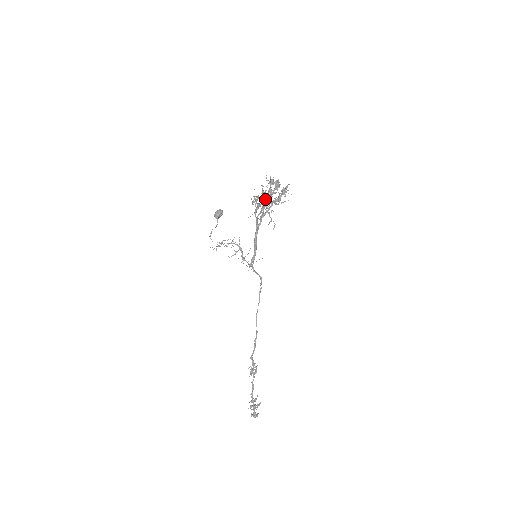
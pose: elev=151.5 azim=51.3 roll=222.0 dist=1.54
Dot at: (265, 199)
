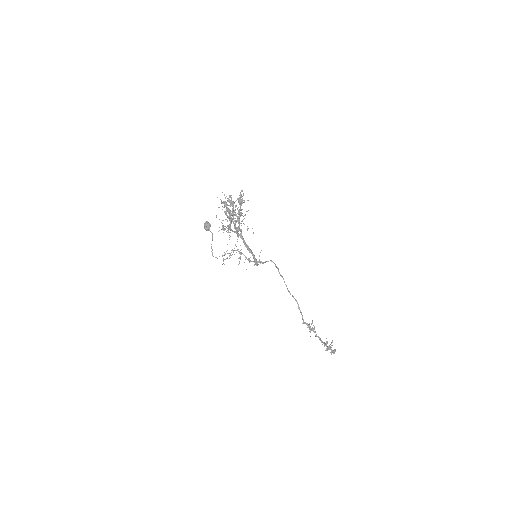
Dot at: (230, 222)
